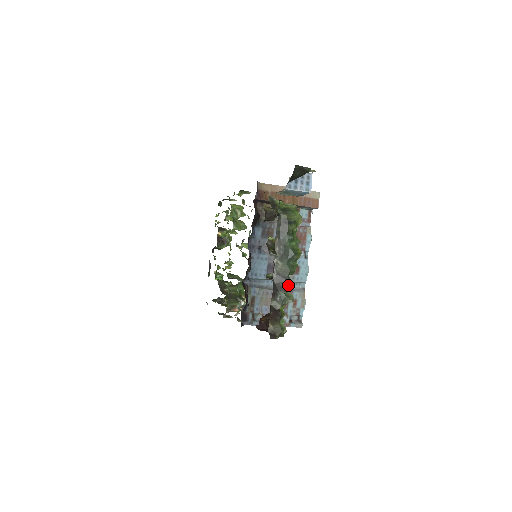
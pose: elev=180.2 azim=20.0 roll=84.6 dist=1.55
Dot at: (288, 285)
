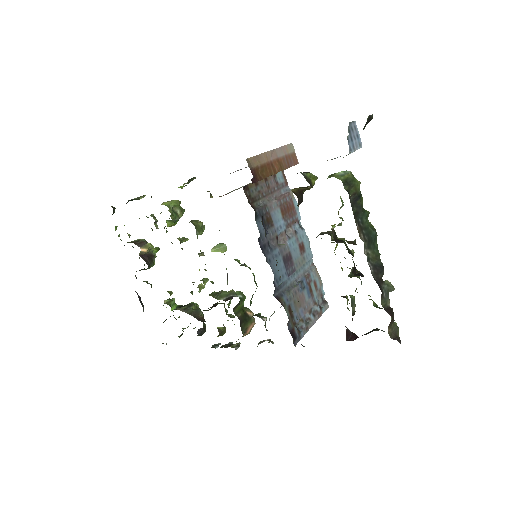
Dot at: (302, 270)
